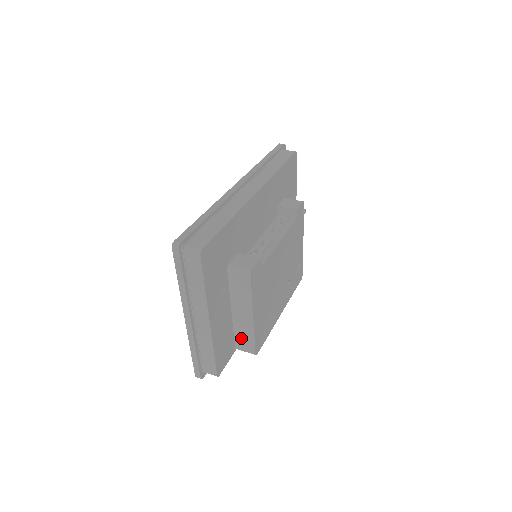
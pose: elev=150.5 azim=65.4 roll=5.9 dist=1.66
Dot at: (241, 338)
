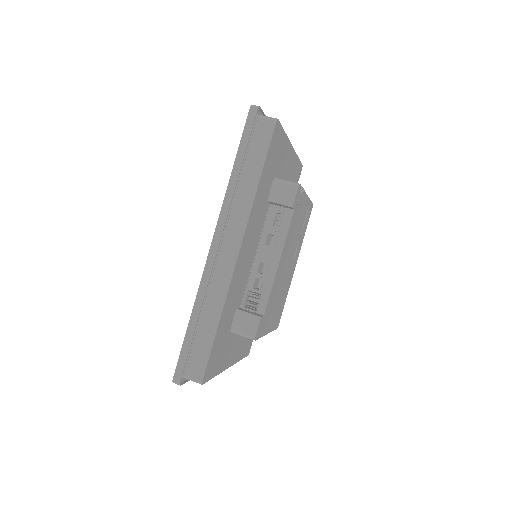
Dot at: occluded
